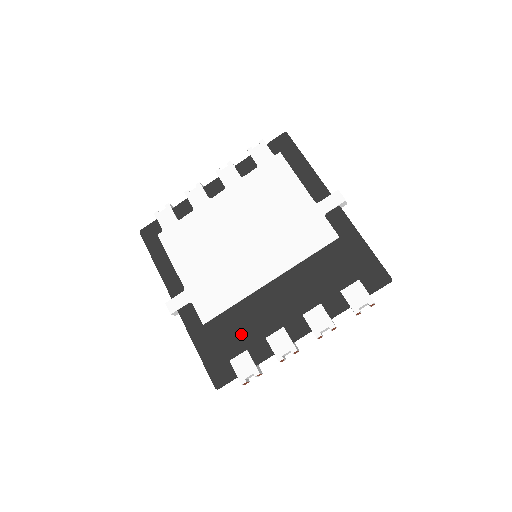
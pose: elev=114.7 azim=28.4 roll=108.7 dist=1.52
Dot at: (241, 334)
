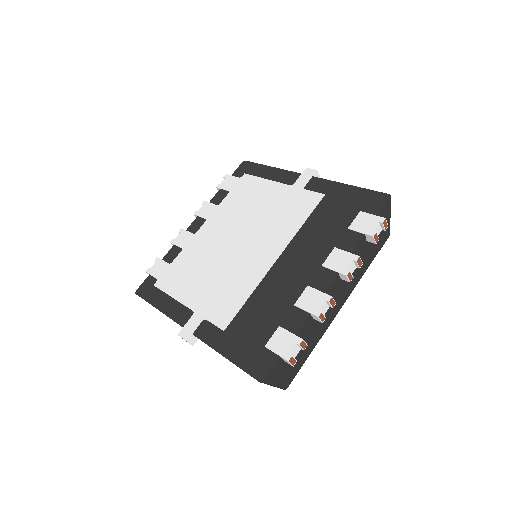
Dot at: (267, 316)
